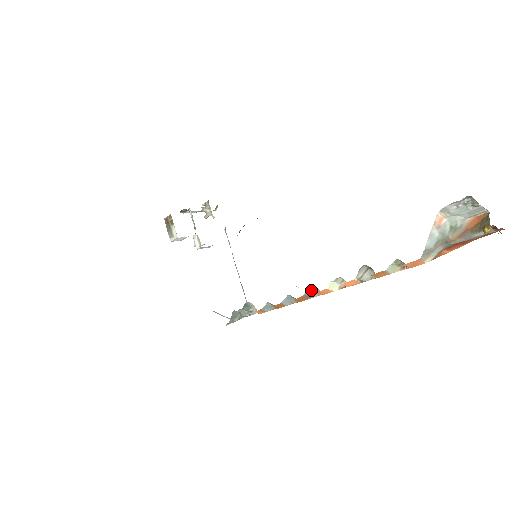
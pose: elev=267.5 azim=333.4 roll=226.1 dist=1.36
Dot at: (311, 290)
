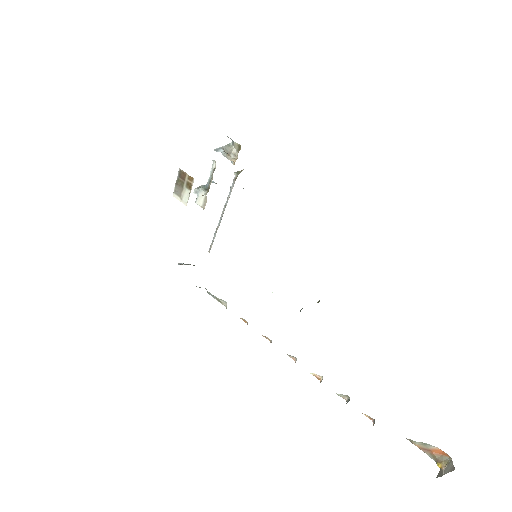
Dot at: occluded
